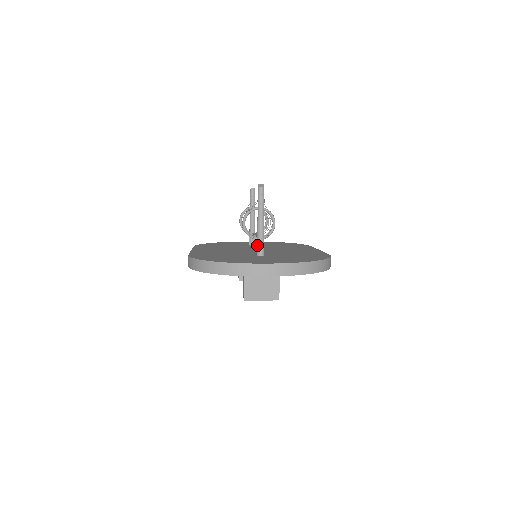
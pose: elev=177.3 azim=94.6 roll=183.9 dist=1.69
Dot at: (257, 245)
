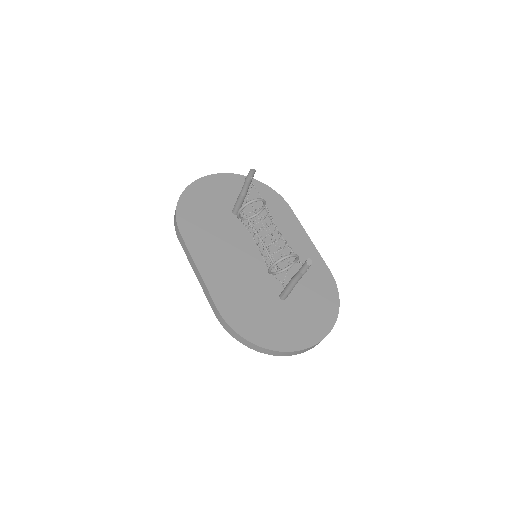
Dot at: (284, 294)
